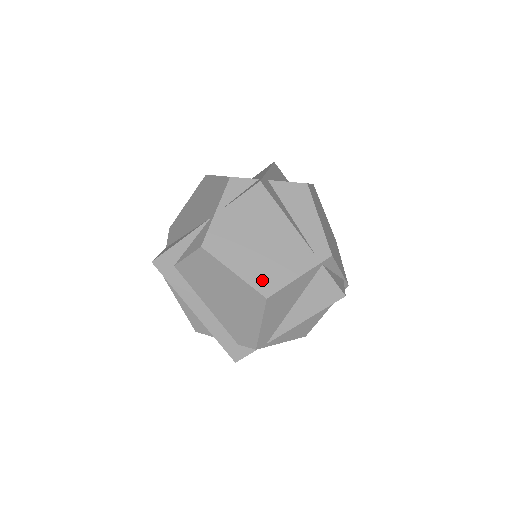
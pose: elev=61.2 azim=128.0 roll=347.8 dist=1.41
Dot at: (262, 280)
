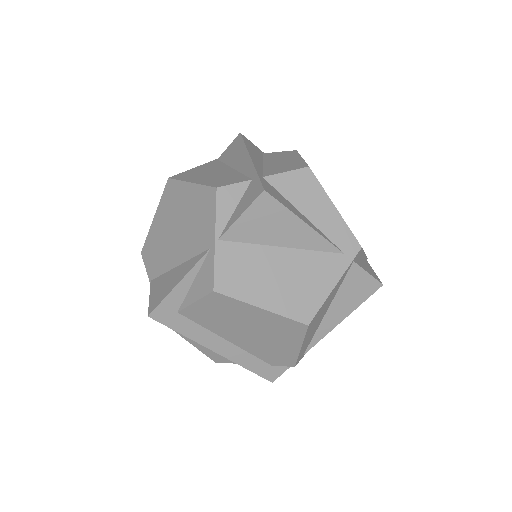
Dot at: (296, 306)
